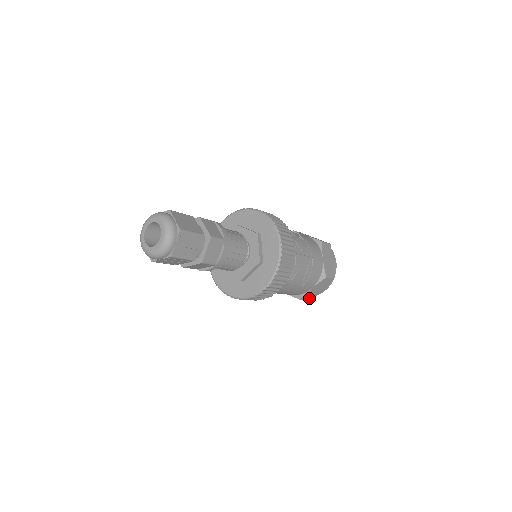
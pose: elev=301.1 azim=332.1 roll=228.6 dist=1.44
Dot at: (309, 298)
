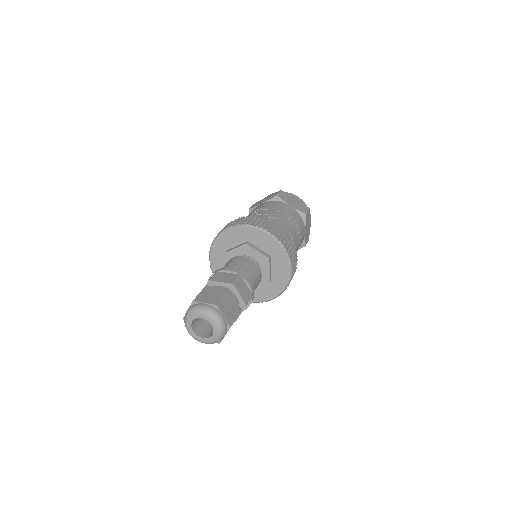
Dot at: (308, 238)
